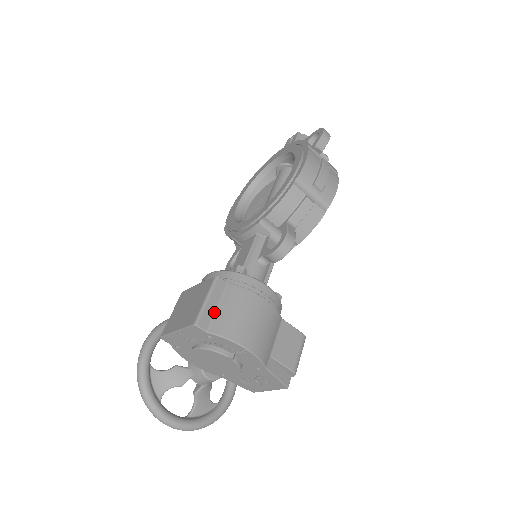
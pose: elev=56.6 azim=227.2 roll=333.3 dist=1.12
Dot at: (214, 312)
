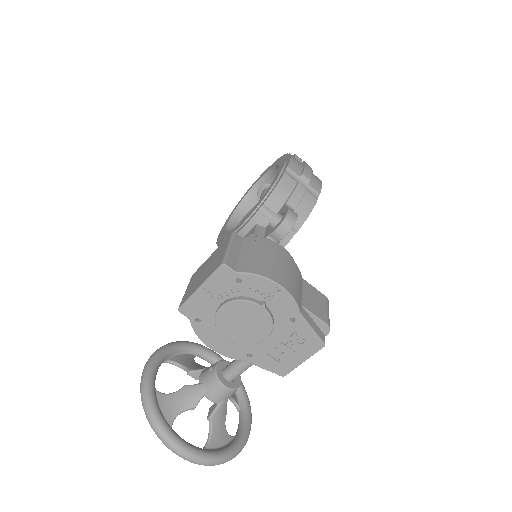
Dot at: (238, 258)
